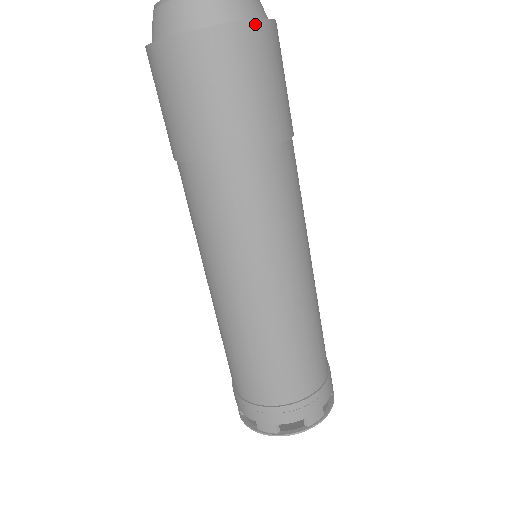
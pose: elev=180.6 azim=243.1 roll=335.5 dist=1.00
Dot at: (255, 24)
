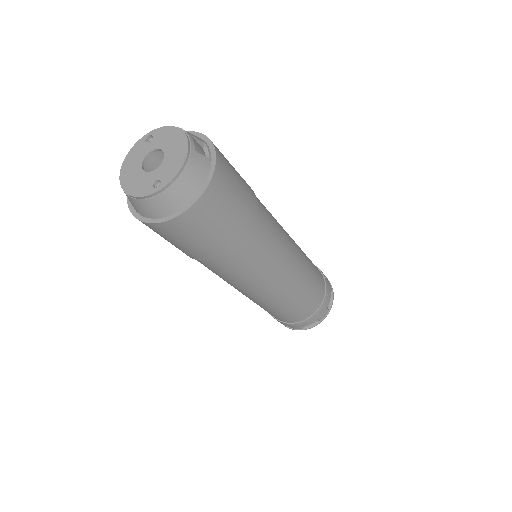
Dot at: (161, 224)
